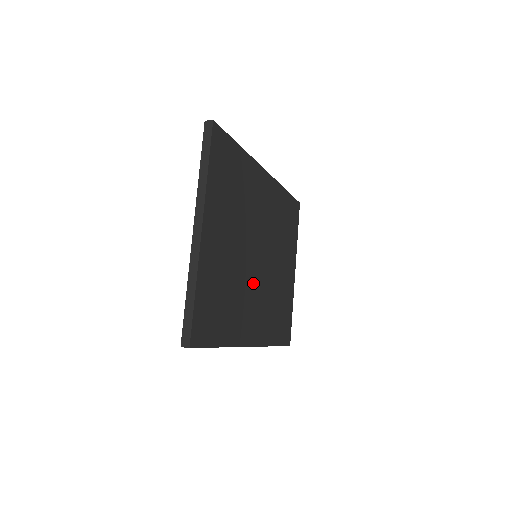
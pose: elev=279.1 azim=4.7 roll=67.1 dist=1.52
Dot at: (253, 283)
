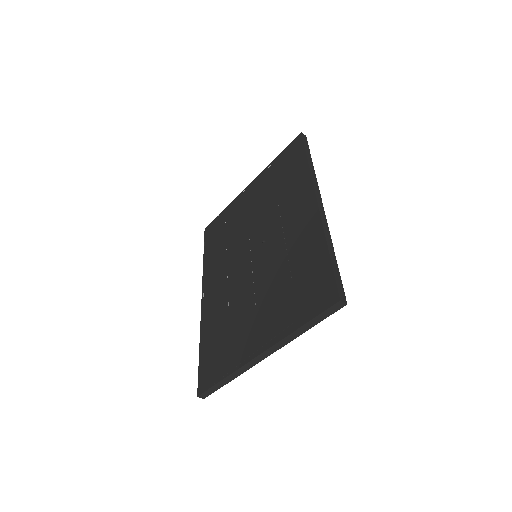
Dot at: occluded
